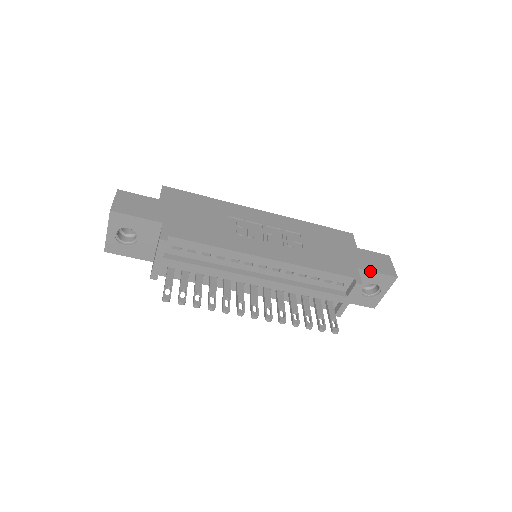
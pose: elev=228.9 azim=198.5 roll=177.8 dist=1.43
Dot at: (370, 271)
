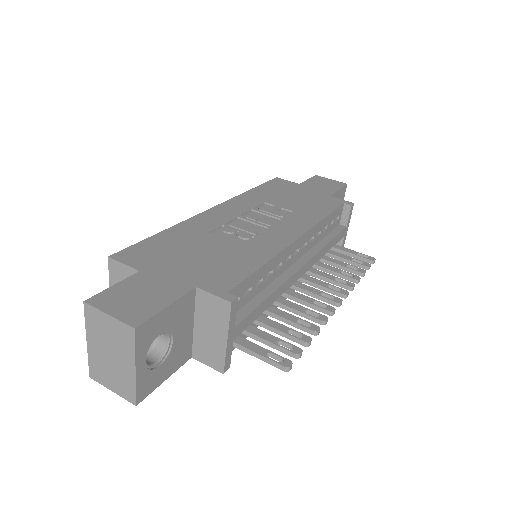
Dot at: (335, 192)
